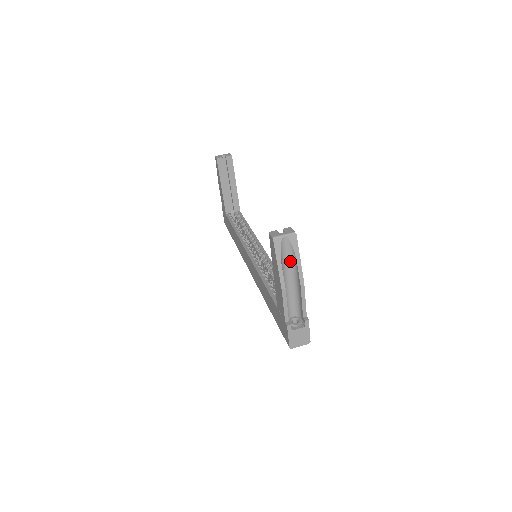
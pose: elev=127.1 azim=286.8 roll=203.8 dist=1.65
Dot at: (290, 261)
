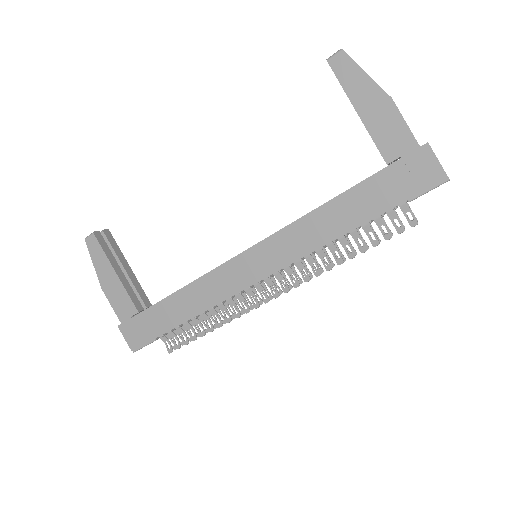
Dot at: occluded
